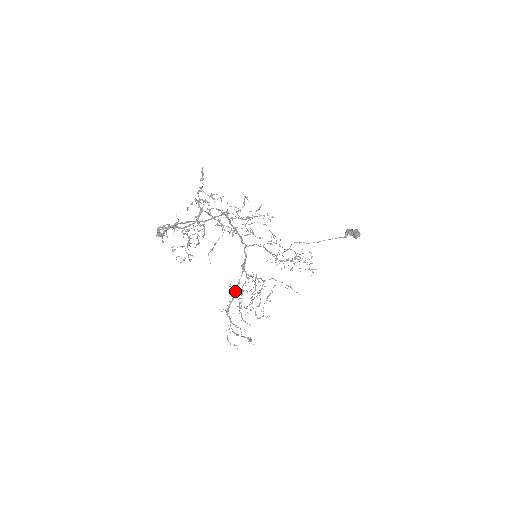
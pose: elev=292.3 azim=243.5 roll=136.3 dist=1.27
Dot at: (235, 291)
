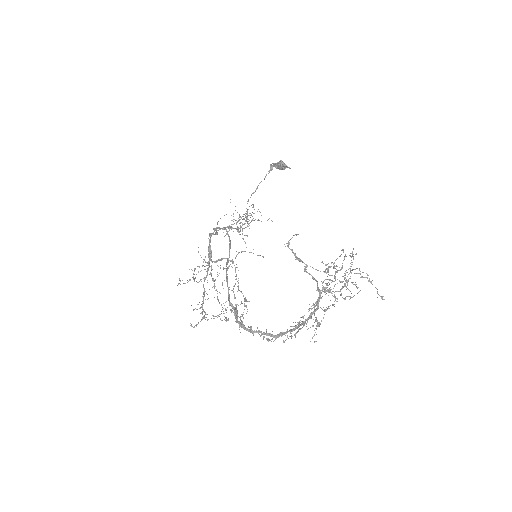
Dot at: (214, 288)
